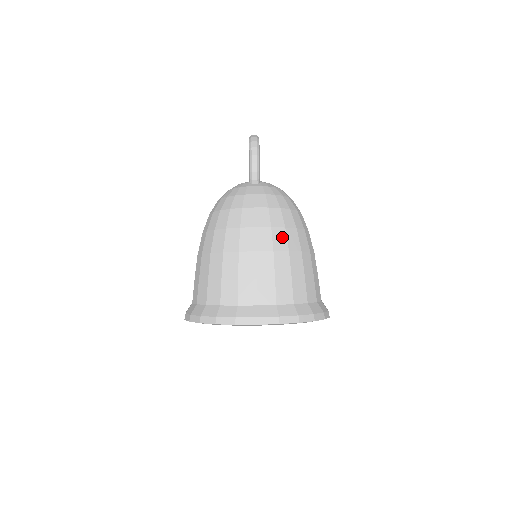
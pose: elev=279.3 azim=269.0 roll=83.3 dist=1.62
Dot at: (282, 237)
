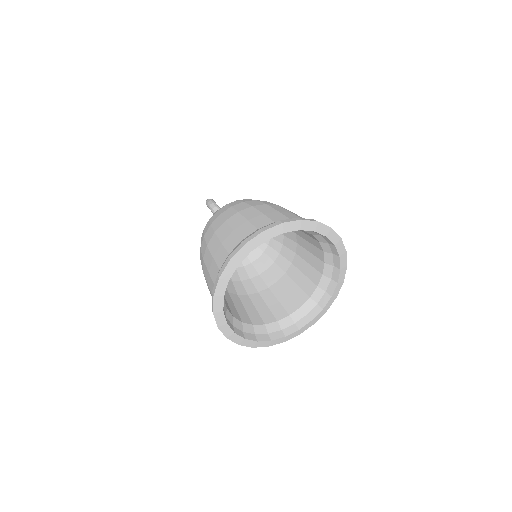
Dot at: (243, 205)
